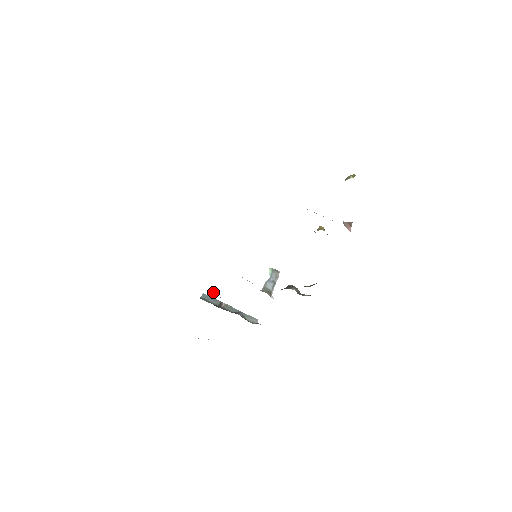
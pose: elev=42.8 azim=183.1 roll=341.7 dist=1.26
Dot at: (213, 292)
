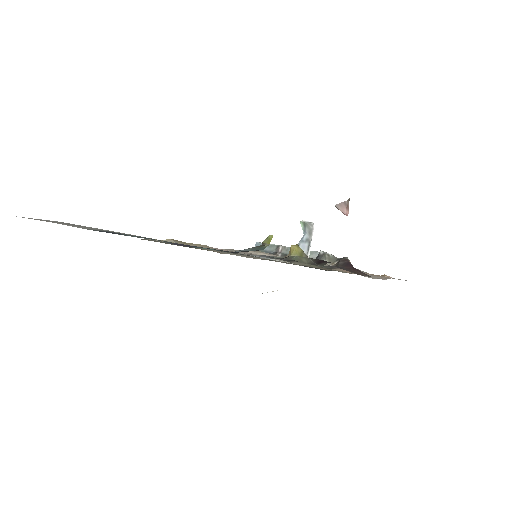
Dot at: (258, 251)
